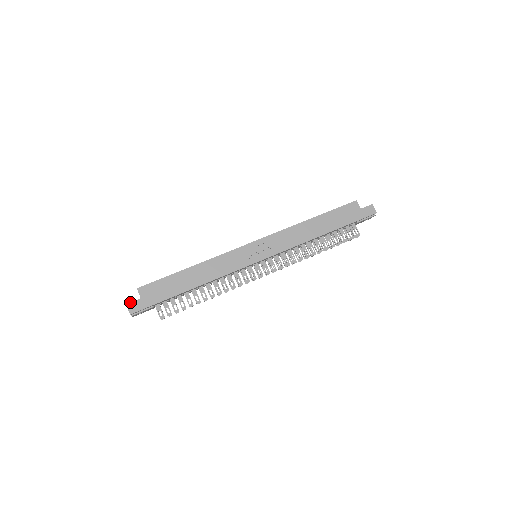
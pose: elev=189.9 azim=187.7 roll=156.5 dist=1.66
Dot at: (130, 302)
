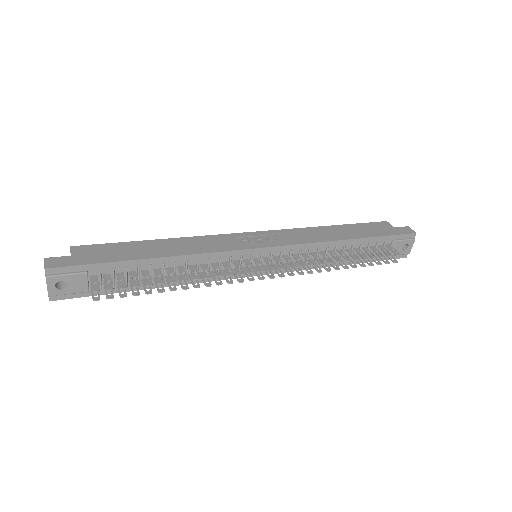
Dot at: (52, 257)
